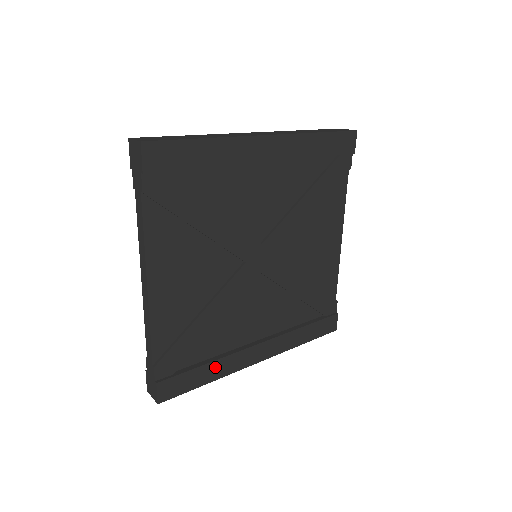
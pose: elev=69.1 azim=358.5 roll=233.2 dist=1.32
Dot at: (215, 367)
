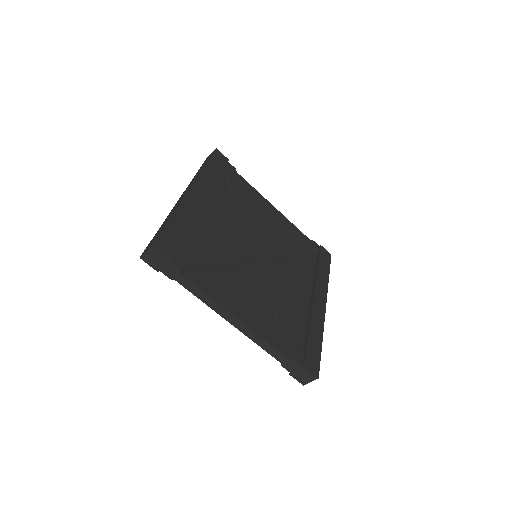
Dot at: (314, 330)
